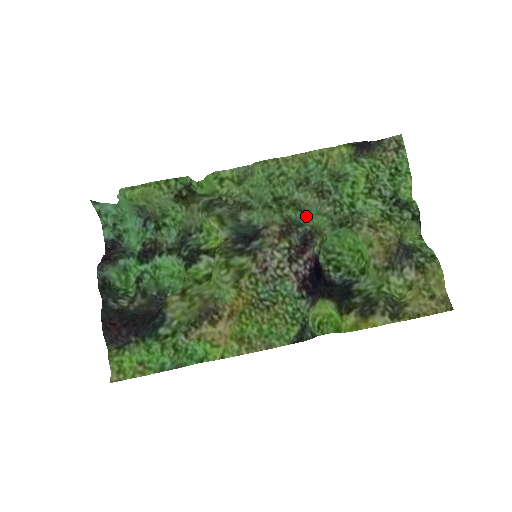
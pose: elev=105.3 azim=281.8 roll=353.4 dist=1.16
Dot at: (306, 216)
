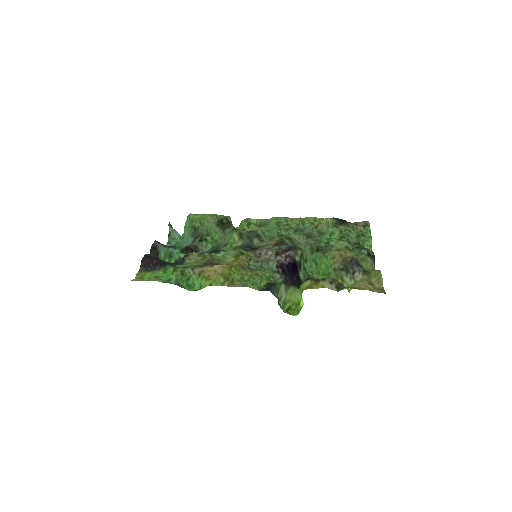
Dot at: occluded
